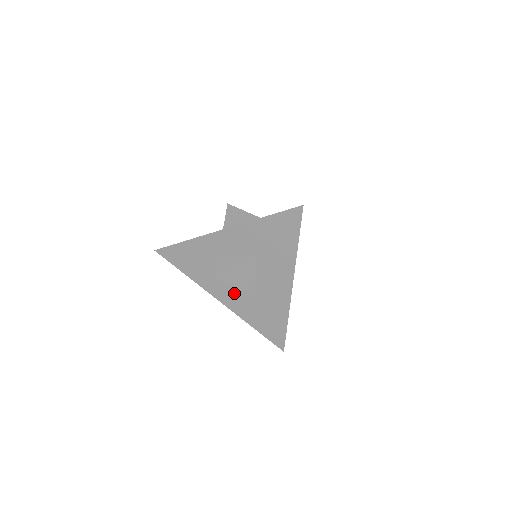
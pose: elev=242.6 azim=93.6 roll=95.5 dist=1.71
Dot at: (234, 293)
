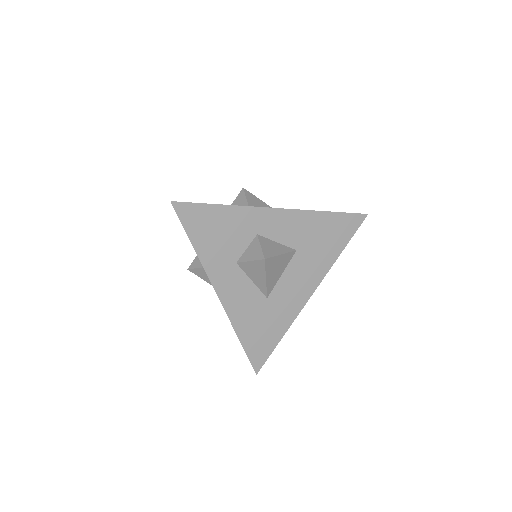
Dot at: (243, 289)
